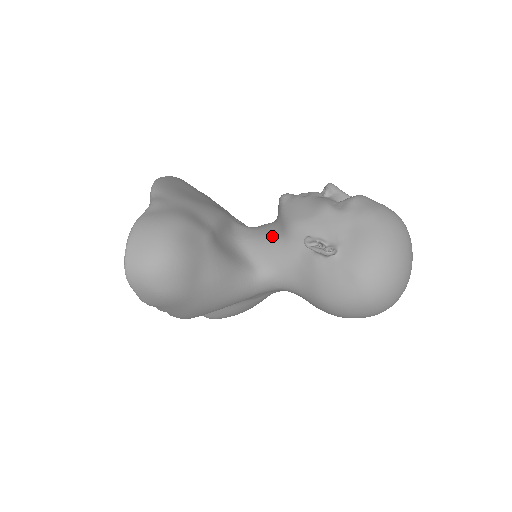
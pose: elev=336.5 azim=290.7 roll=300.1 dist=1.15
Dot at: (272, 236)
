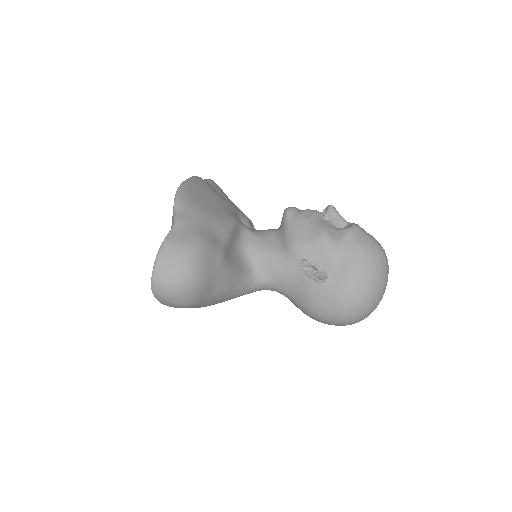
Dot at: (274, 249)
